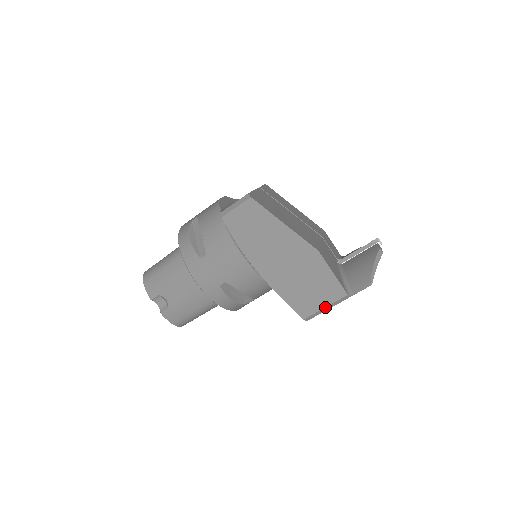
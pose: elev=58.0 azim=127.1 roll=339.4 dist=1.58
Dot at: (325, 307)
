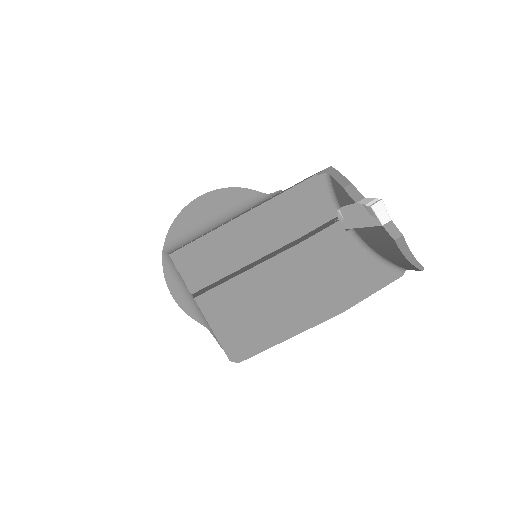
Dot at: occluded
